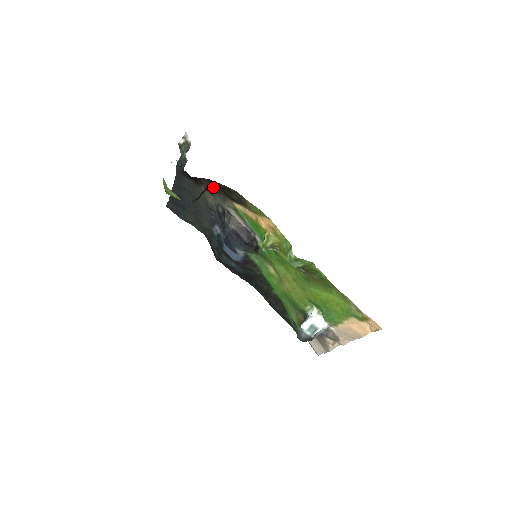
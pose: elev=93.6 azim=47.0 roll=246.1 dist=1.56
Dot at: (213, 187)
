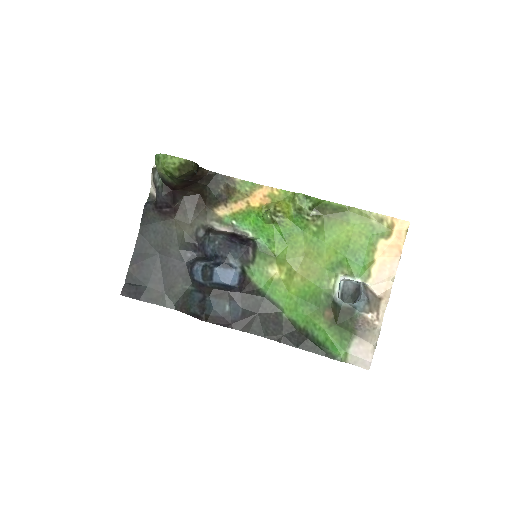
Dot at: (202, 173)
